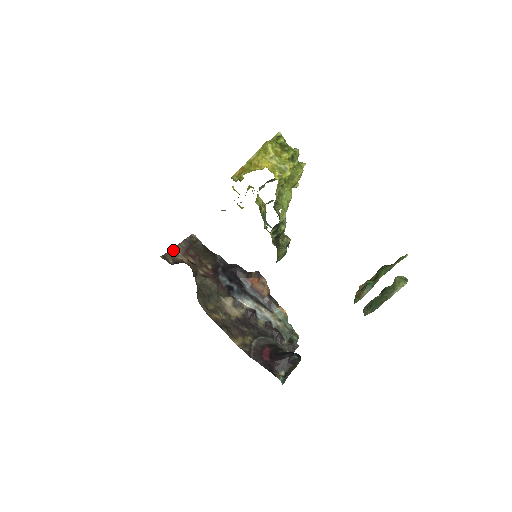
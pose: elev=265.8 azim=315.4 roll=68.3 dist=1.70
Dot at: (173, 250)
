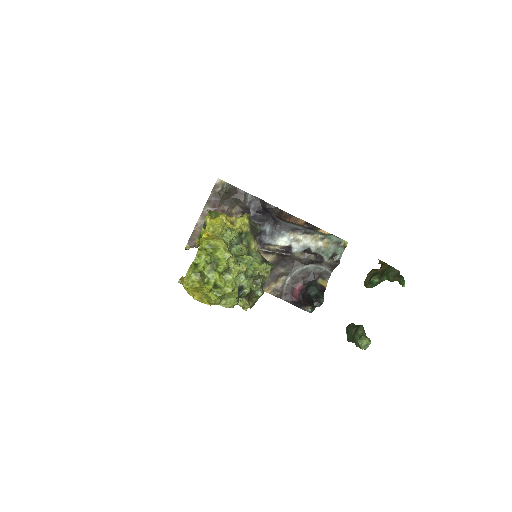
Dot at: (198, 224)
